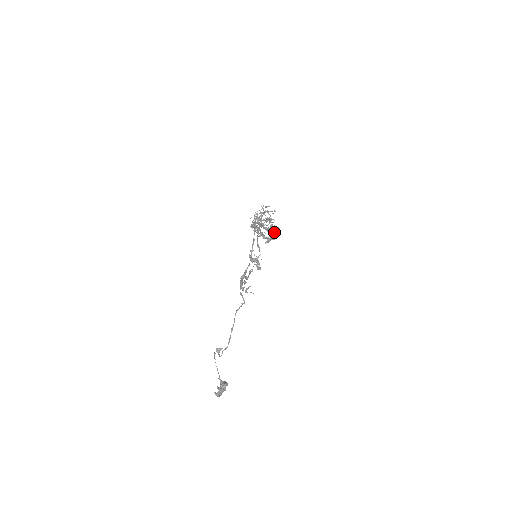
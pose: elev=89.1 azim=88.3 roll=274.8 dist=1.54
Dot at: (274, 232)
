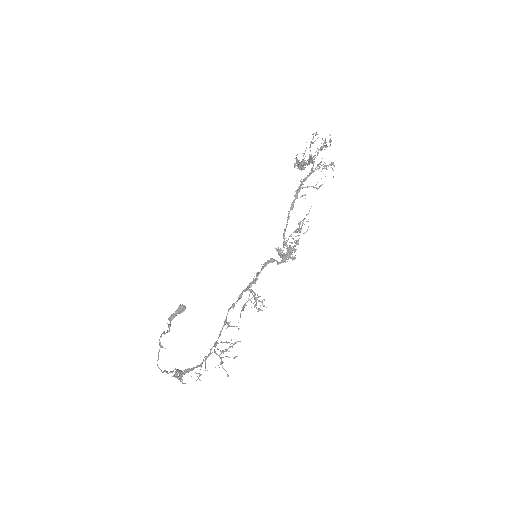
Dot at: (288, 254)
